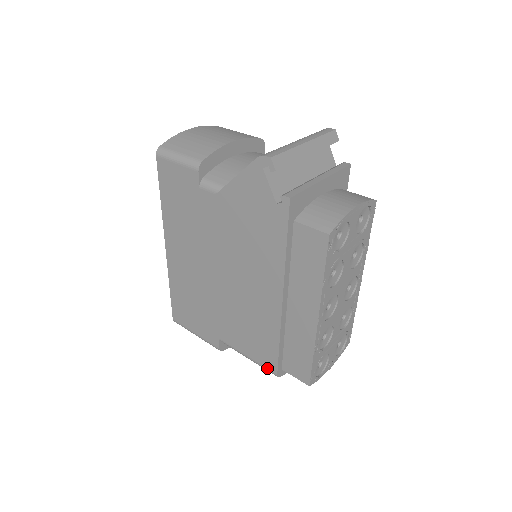
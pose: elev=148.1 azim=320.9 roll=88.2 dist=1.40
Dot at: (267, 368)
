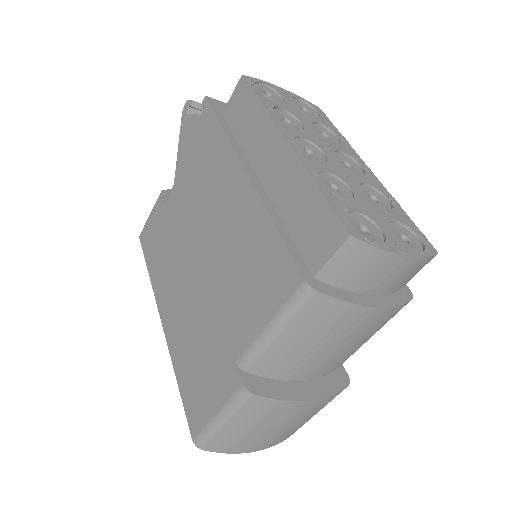
Dot at: (291, 293)
